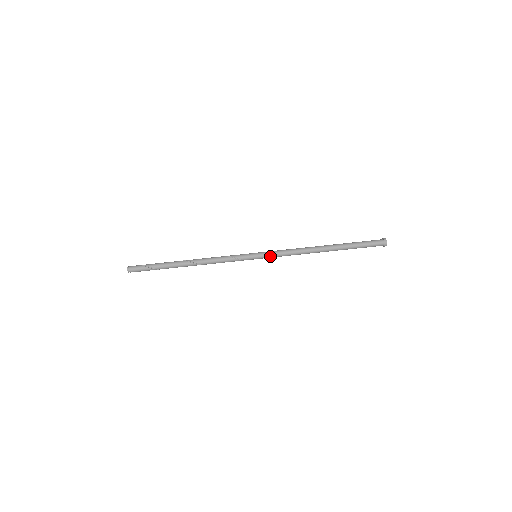
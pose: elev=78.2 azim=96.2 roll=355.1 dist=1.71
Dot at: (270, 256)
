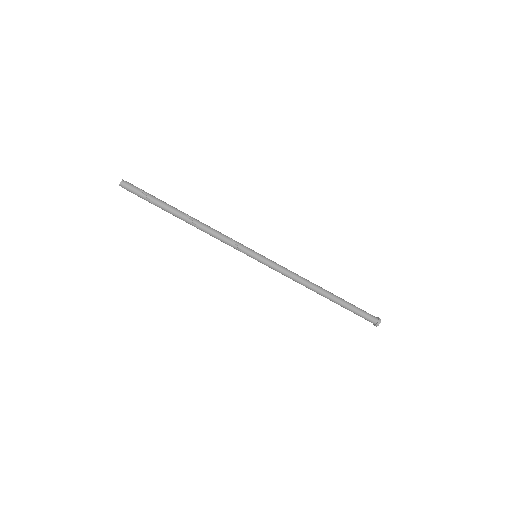
Dot at: (270, 265)
